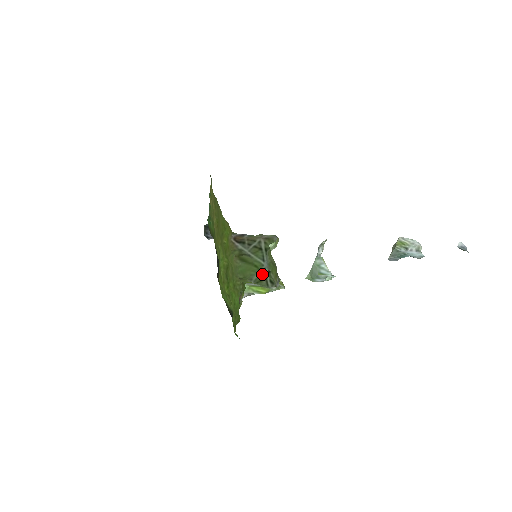
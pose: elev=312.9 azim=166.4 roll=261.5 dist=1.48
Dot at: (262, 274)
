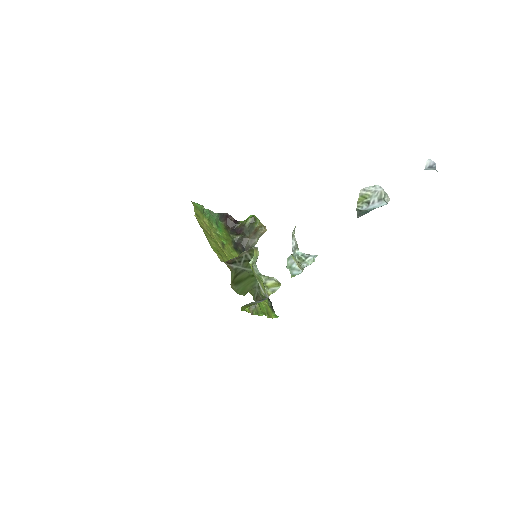
Dot at: occluded
